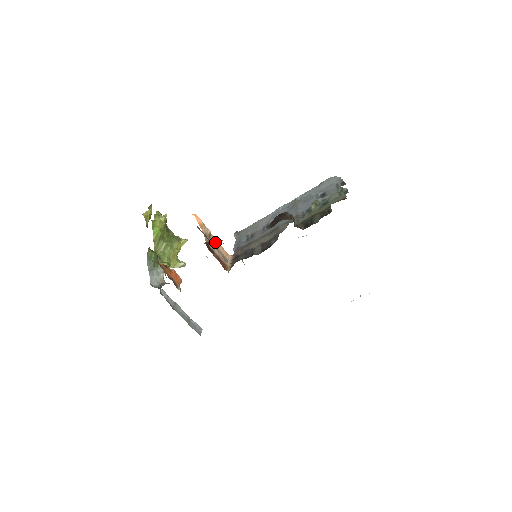
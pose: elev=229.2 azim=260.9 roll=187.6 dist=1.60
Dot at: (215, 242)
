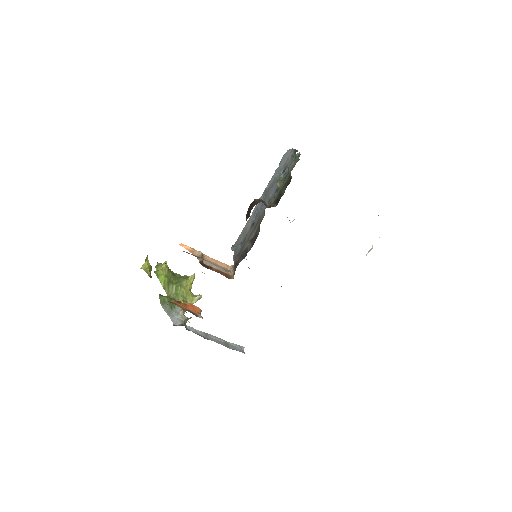
Dot at: (211, 260)
